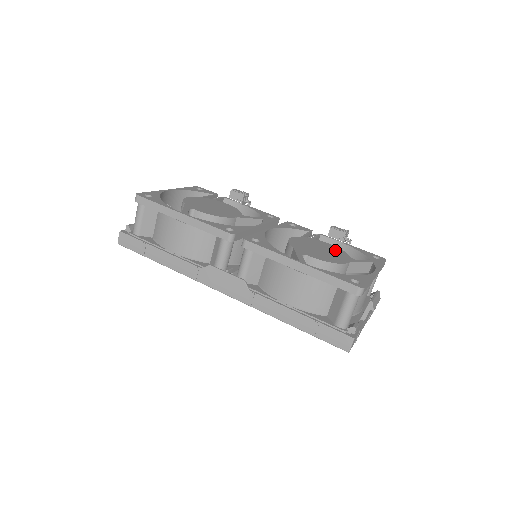
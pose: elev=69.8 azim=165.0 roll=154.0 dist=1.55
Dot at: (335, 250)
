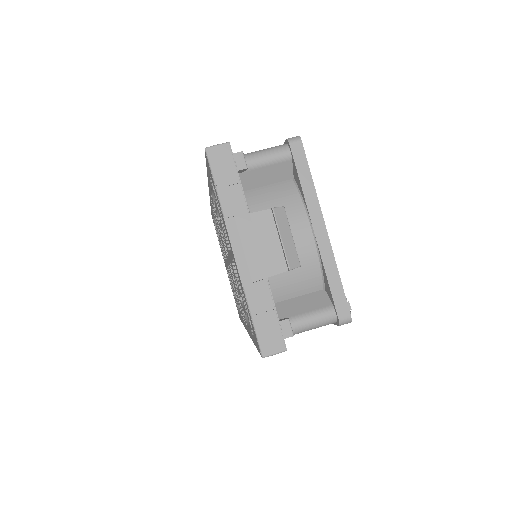
Dot at: occluded
